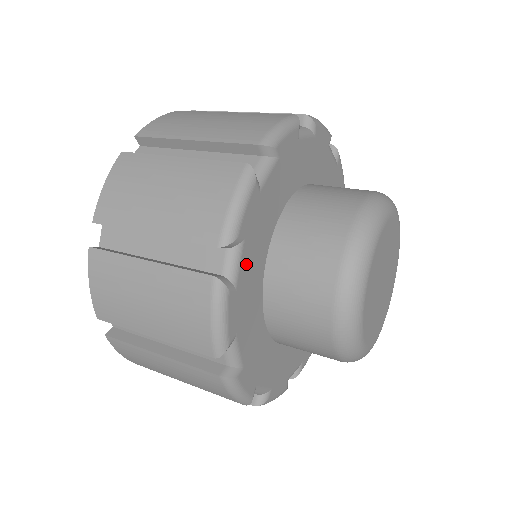
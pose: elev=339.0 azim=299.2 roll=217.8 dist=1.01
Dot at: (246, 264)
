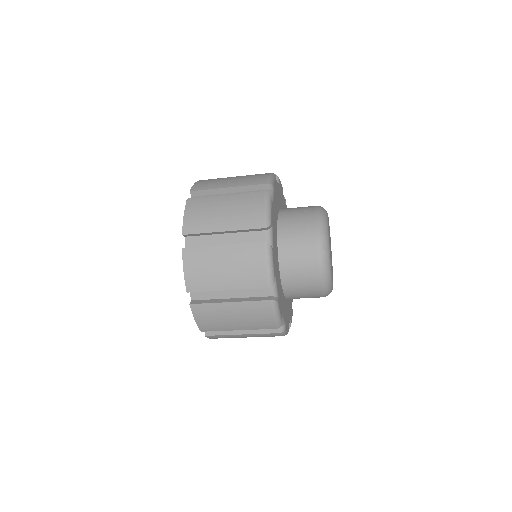
Dot at: (274, 202)
